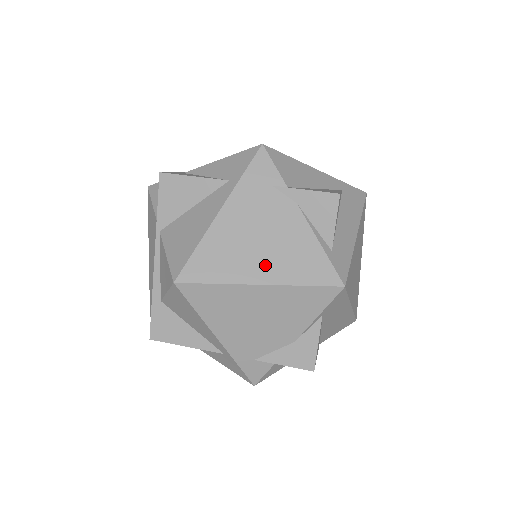
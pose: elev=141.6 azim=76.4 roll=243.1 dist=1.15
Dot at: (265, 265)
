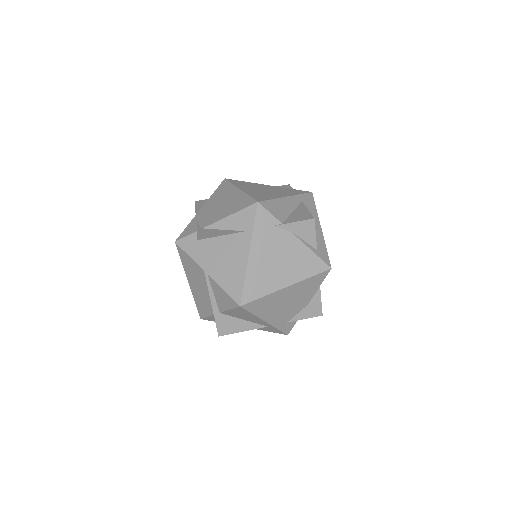
Dot at: (286, 275)
